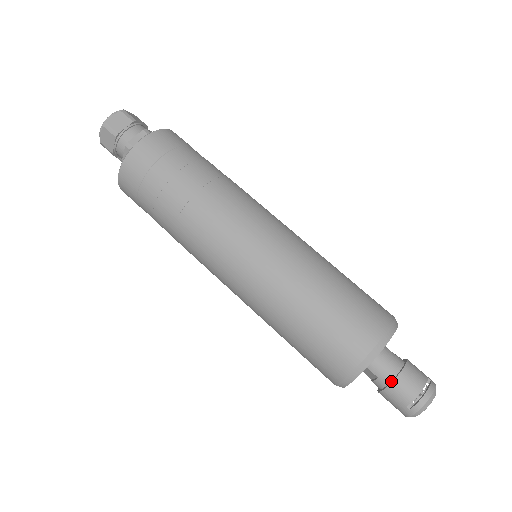
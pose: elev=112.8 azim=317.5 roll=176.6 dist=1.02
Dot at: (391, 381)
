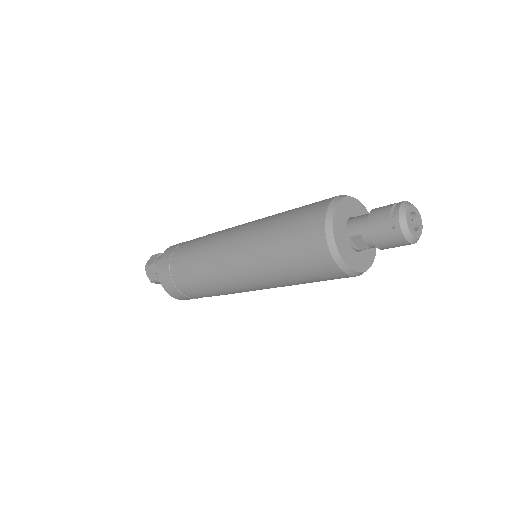
Dot at: (368, 226)
